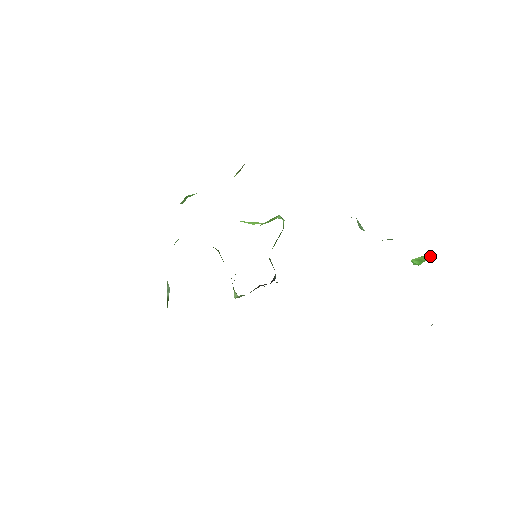
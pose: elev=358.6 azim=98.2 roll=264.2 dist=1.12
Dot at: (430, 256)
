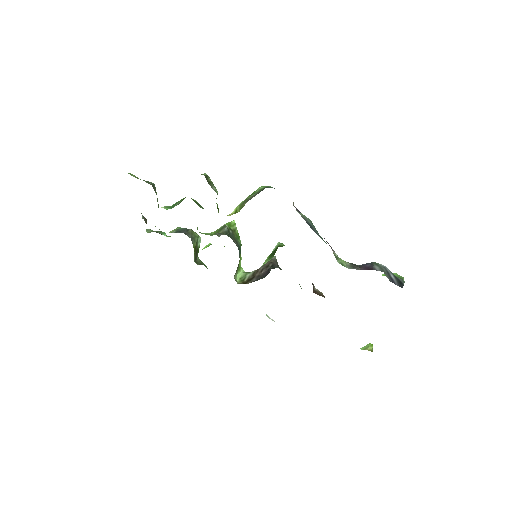
Dot at: occluded
